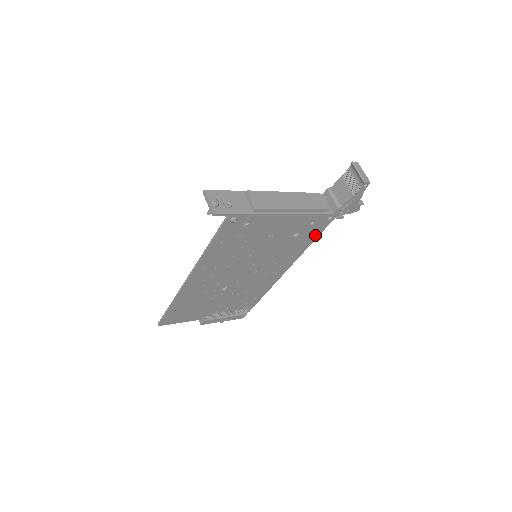
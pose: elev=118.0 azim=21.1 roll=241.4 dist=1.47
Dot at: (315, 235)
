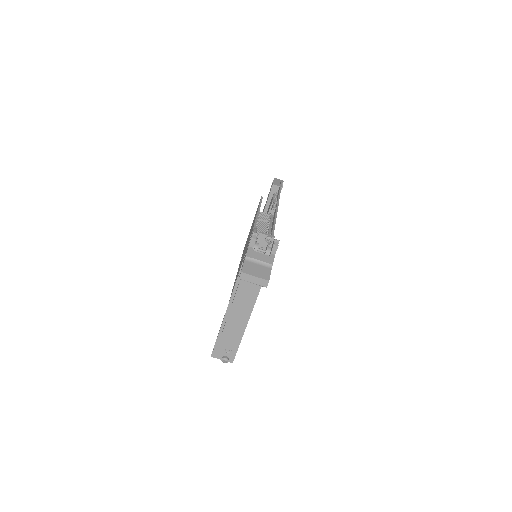
Dot at: occluded
